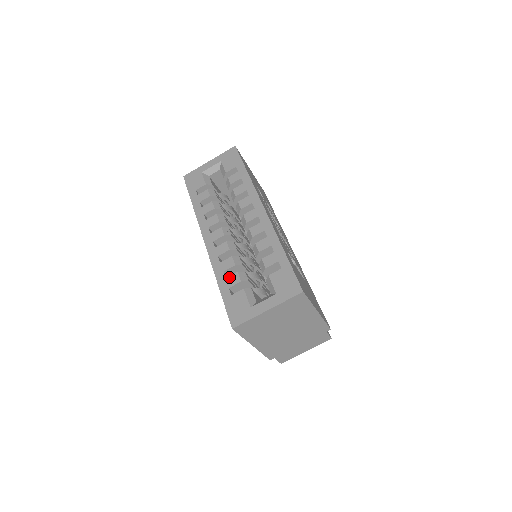
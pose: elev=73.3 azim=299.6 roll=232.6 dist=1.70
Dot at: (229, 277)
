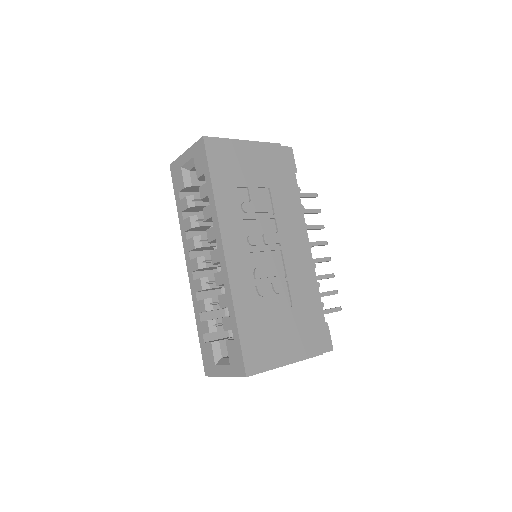
Dot at: (202, 322)
